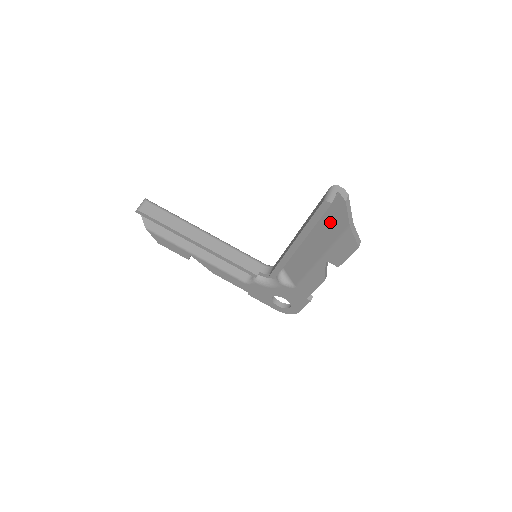
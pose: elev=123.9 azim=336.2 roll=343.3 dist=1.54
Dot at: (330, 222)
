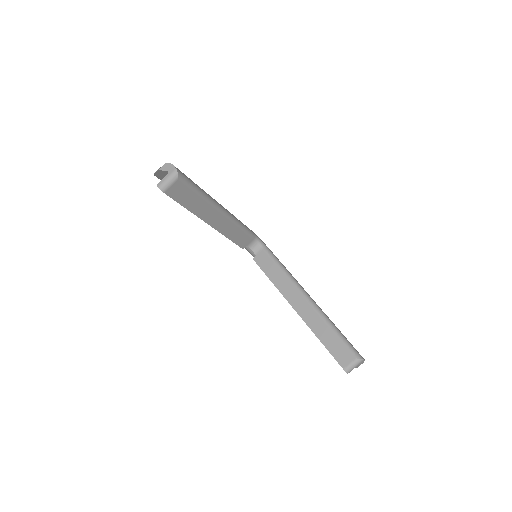
Dot at: occluded
